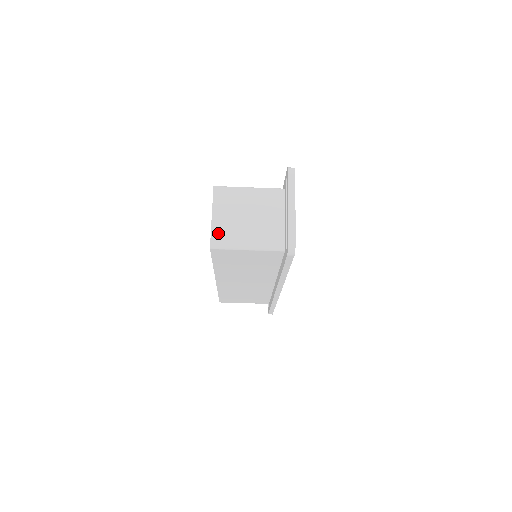
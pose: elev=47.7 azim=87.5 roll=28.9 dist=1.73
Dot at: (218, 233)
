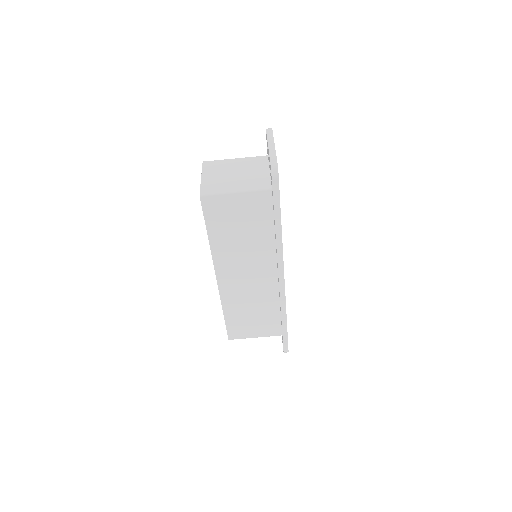
Dot at: (207, 186)
